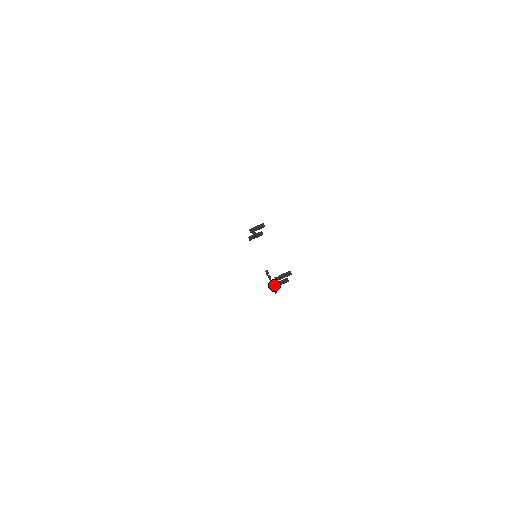
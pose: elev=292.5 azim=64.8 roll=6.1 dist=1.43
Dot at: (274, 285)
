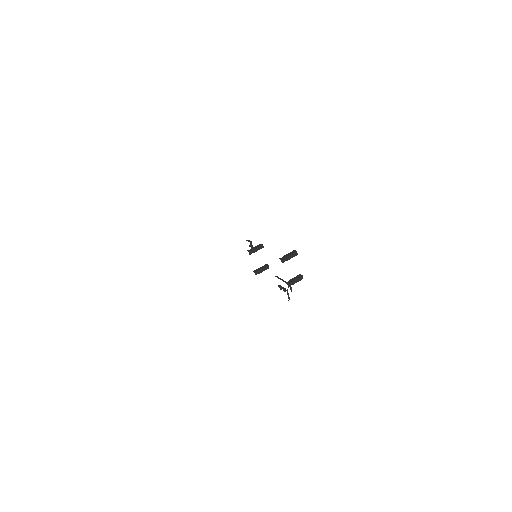
Dot at: (287, 283)
